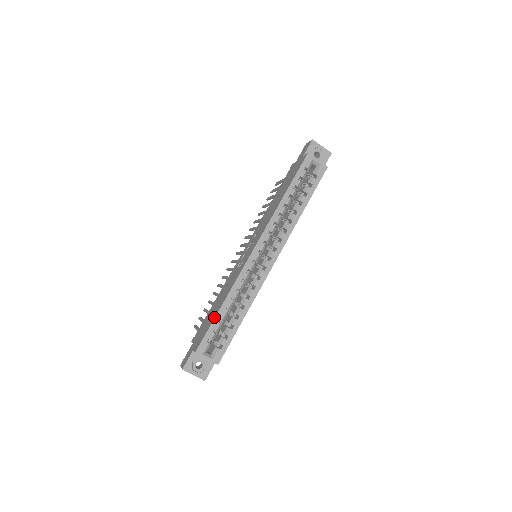
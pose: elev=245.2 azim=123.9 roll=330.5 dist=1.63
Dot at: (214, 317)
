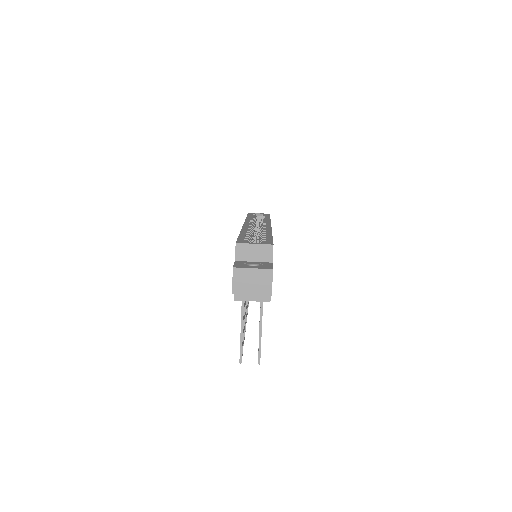
Dot at: occluded
